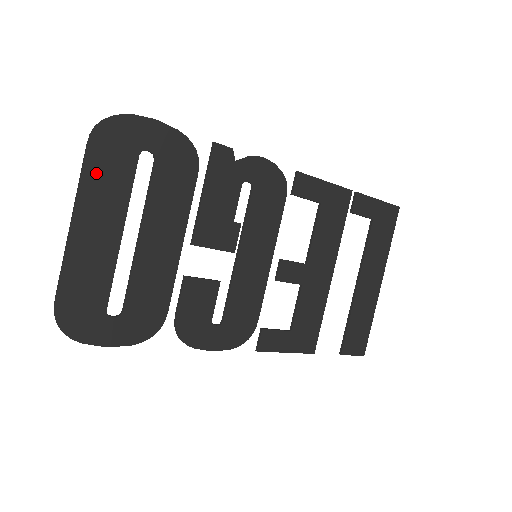
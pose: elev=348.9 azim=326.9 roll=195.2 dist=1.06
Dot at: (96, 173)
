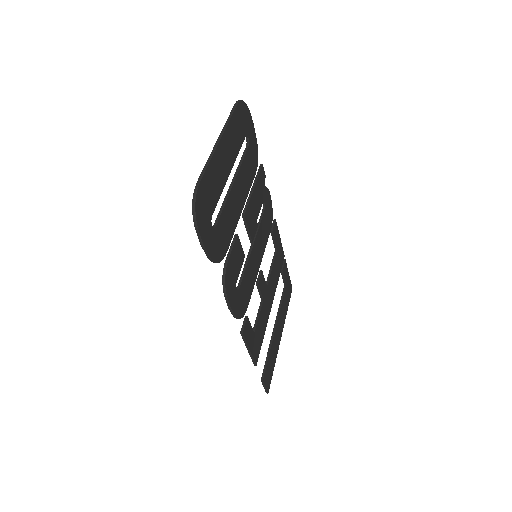
Dot at: (234, 124)
